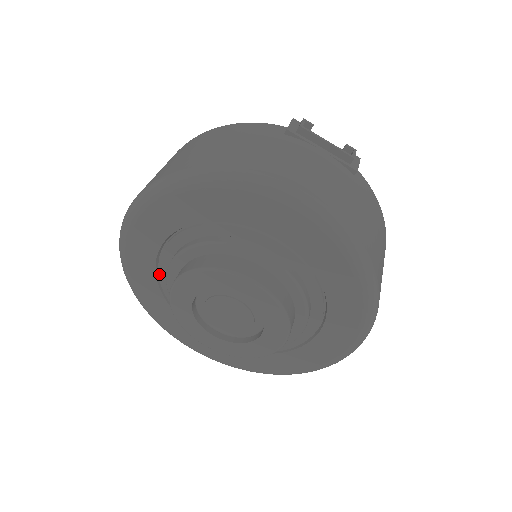
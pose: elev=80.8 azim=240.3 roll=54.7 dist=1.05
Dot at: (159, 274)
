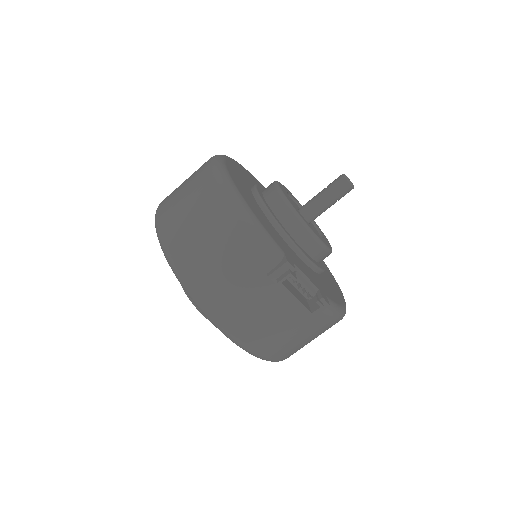
Dot at: occluded
